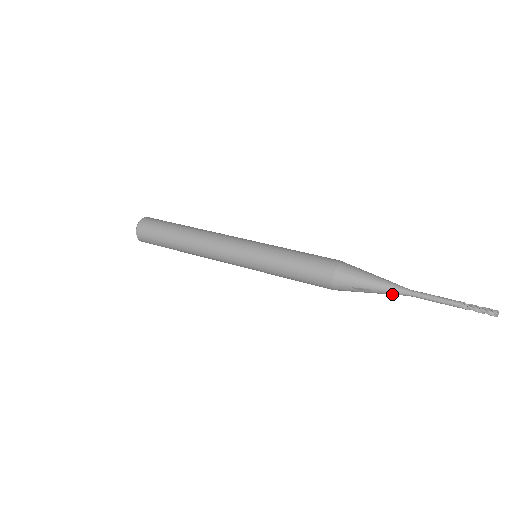
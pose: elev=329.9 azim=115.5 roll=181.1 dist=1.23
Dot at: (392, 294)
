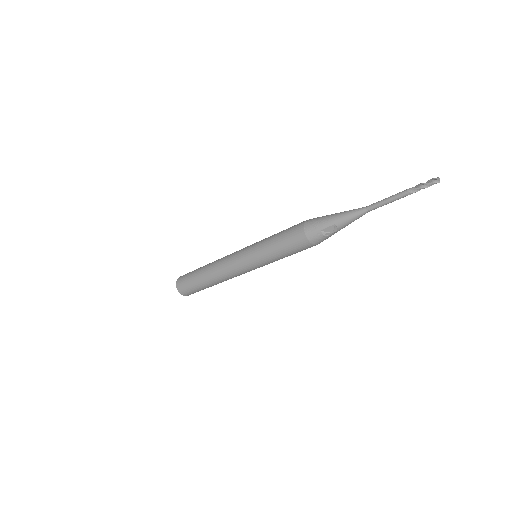
Dot at: (354, 218)
